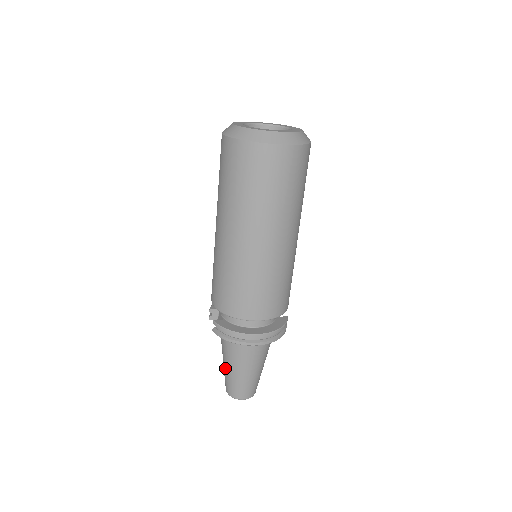
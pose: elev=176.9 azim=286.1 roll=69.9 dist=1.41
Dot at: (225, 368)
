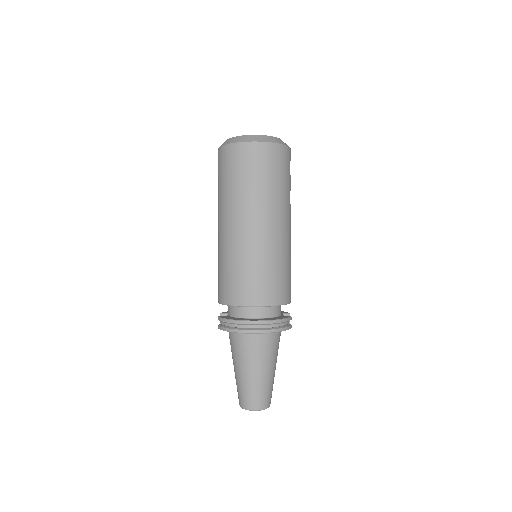
Dot at: (235, 374)
